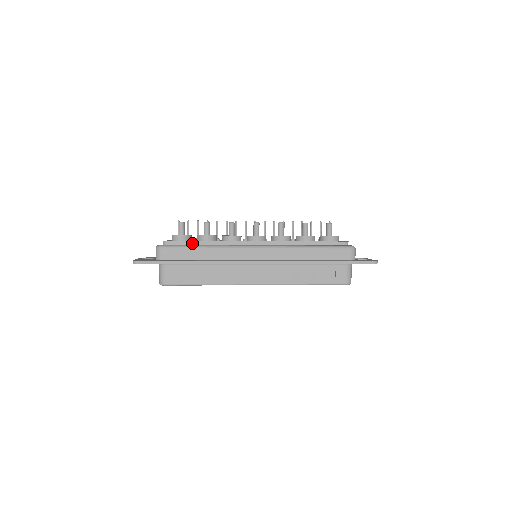
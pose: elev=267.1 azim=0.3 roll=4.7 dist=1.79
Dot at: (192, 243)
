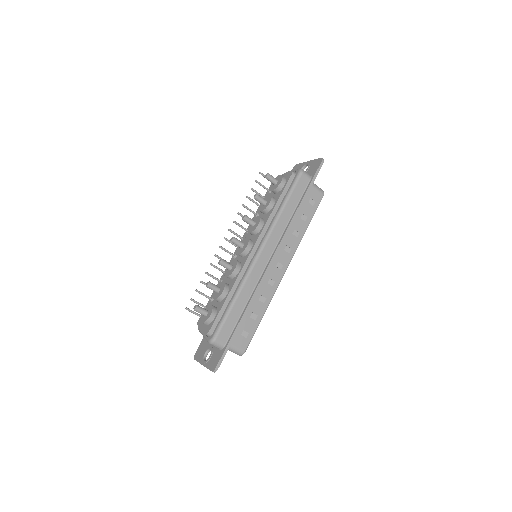
Dot at: (223, 309)
